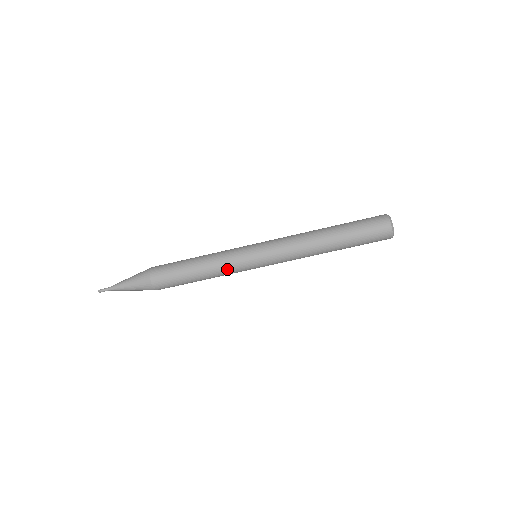
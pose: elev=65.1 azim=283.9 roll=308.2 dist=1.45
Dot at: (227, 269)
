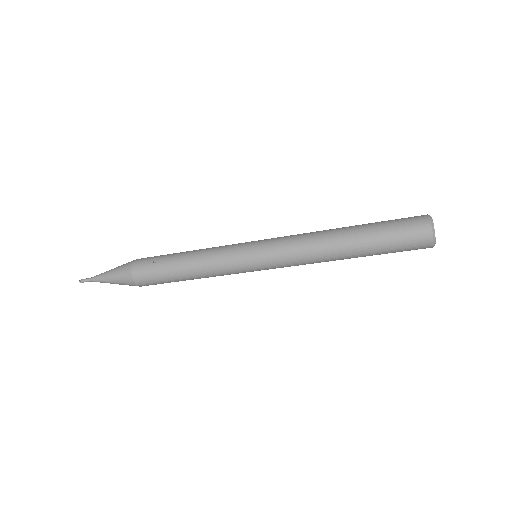
Dot at: occluded
